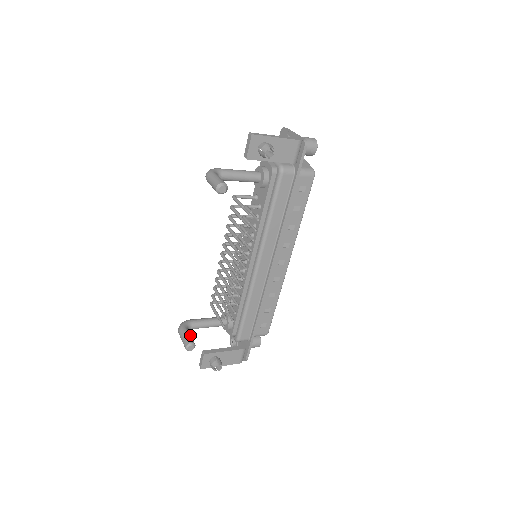
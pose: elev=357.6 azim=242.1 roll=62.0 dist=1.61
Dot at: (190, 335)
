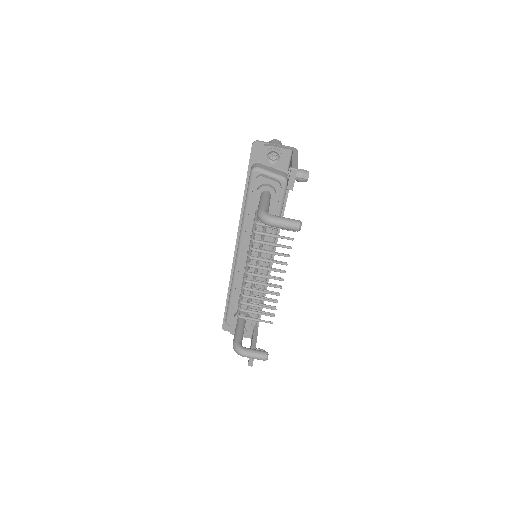
Dot at: (256, 350)
